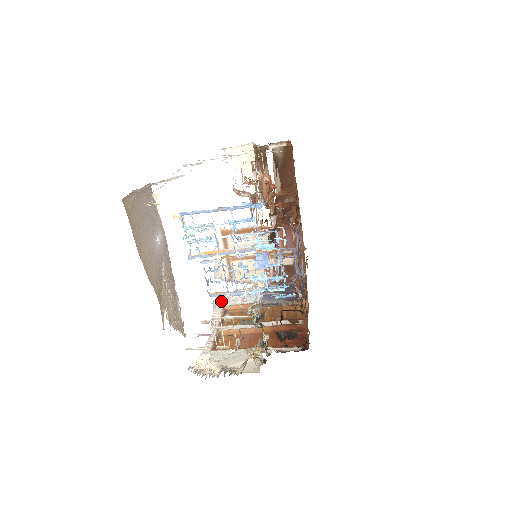
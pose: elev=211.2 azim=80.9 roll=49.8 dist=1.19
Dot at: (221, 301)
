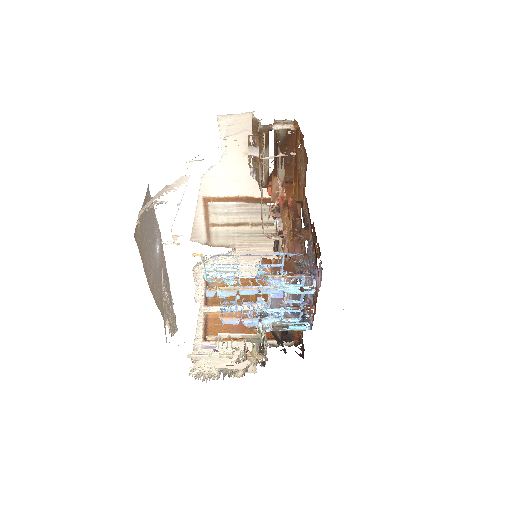
Dot at: (201, 271)
